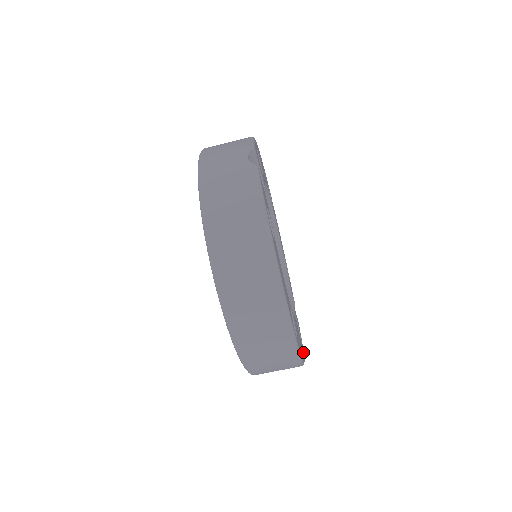
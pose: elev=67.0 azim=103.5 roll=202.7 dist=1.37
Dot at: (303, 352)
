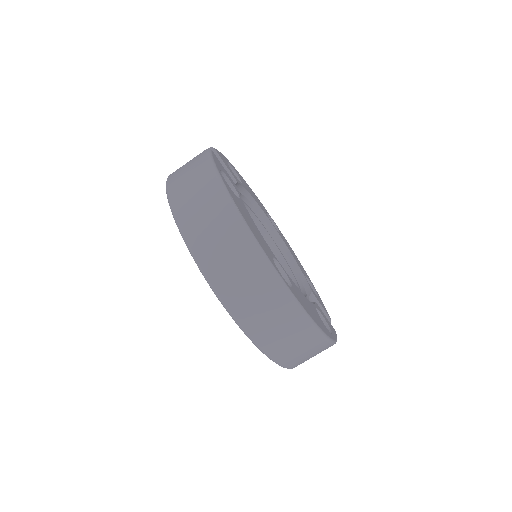
Dot at: (330, 336)
